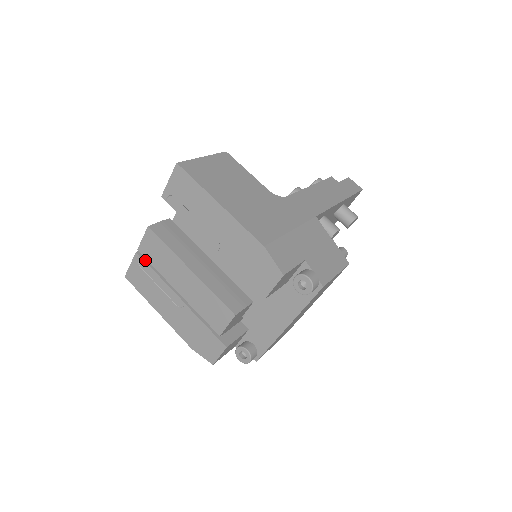
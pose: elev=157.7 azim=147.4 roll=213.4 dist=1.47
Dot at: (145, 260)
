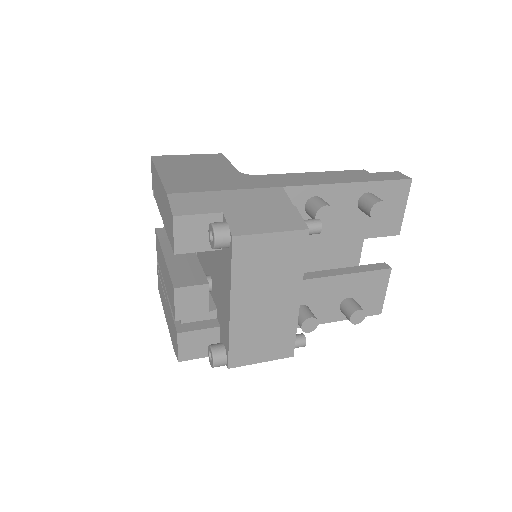
Dot at: occluded
